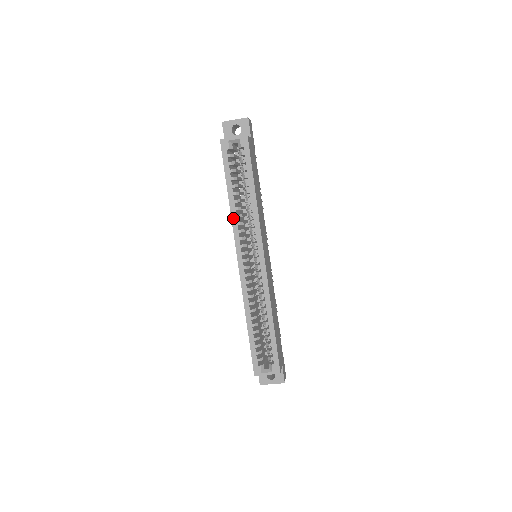
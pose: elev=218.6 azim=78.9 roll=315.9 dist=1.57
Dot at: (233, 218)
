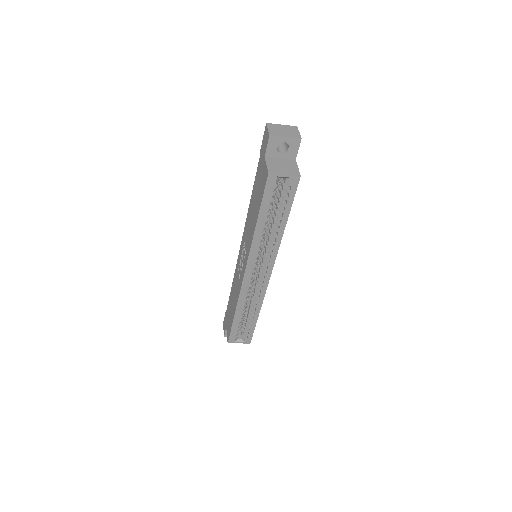
Dot at: (254, 243)
